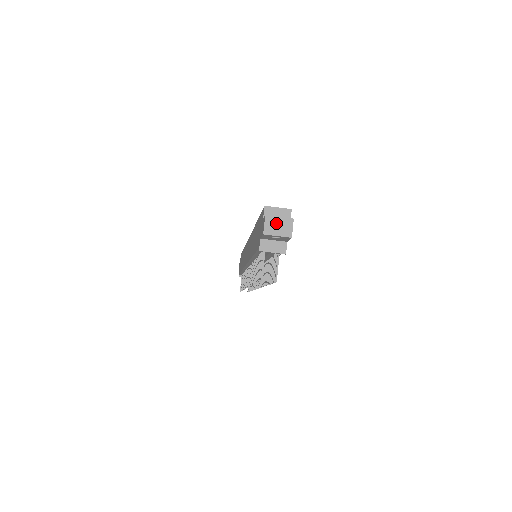
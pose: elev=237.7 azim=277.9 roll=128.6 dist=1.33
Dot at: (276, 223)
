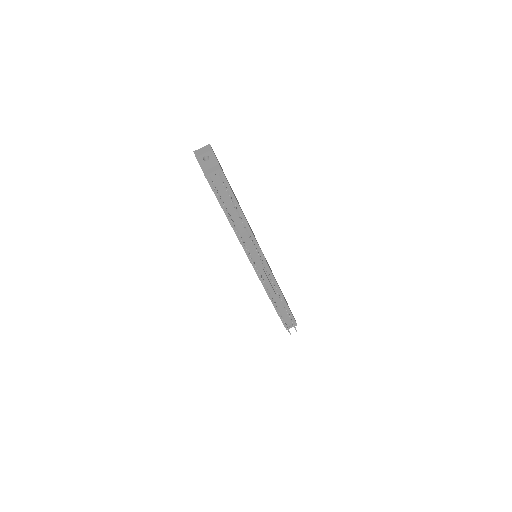
Dot at: (201, 150)
